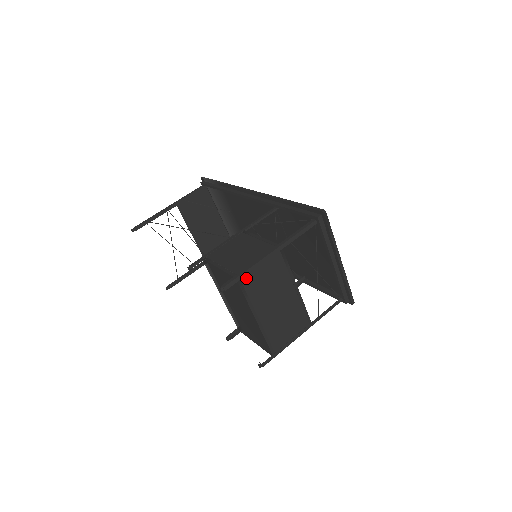
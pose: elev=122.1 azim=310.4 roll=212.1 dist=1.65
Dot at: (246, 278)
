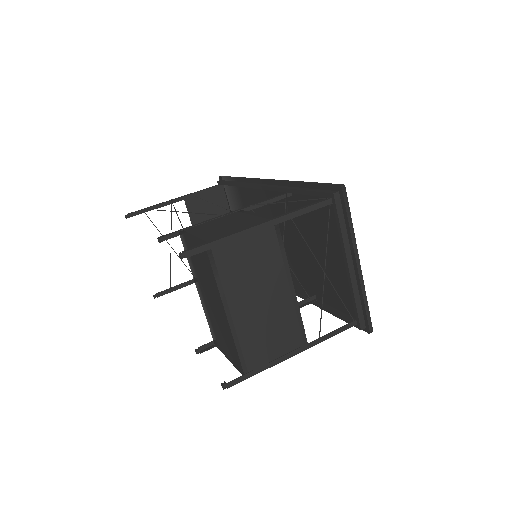
Dot at: (220, 249)
